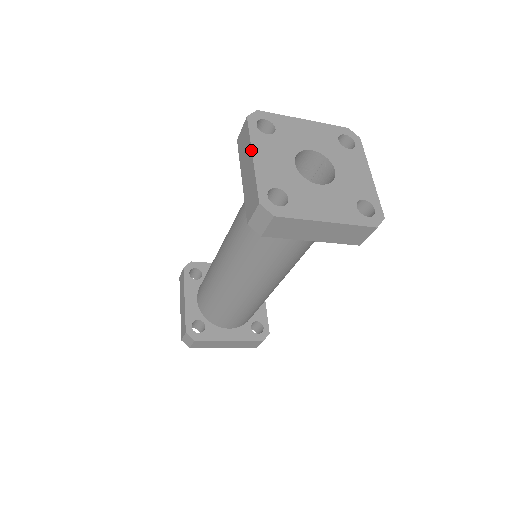
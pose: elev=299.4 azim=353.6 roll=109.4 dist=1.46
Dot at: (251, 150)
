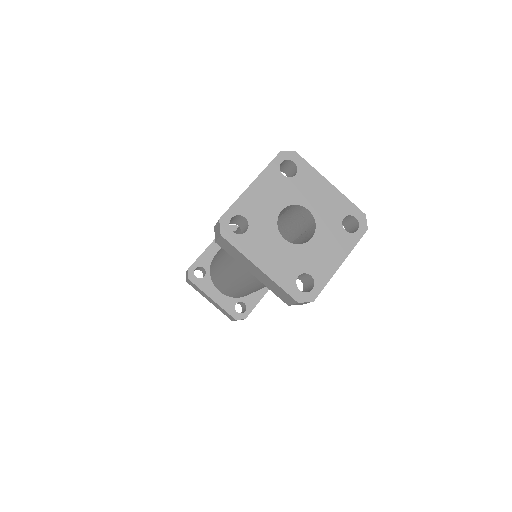
Dot at: (256, 178)
